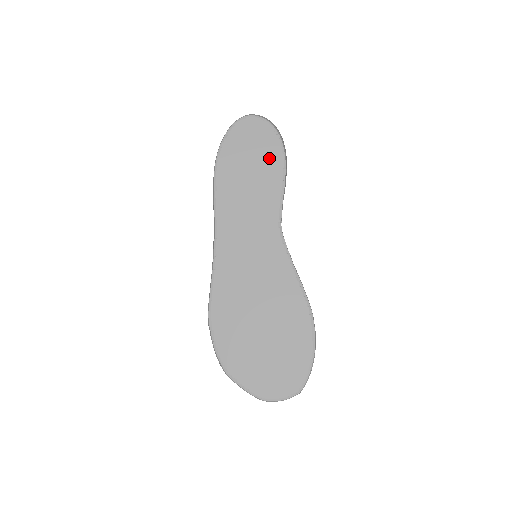
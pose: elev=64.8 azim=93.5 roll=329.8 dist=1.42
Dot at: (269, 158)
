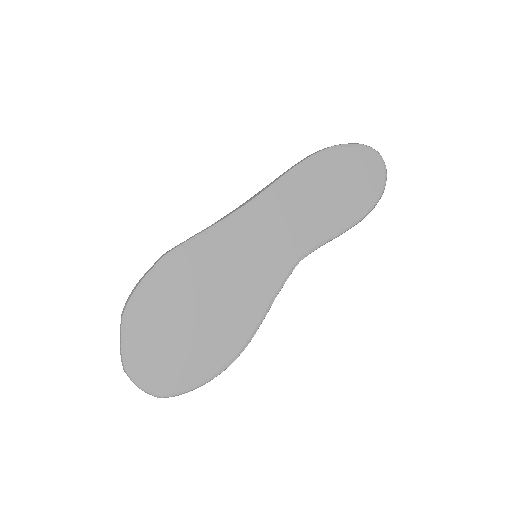
Dot at: (355, 201)
